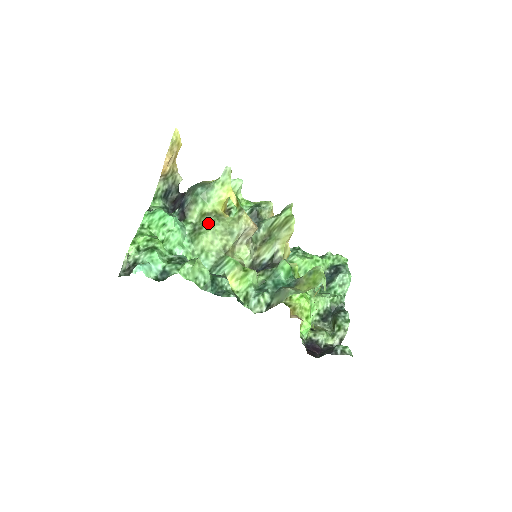
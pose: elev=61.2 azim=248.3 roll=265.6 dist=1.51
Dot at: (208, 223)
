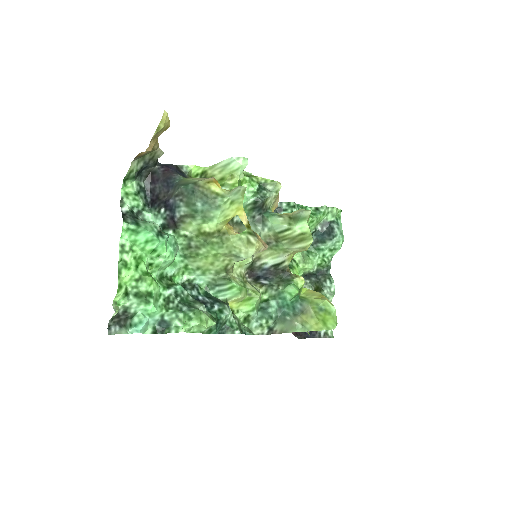
Dot at: (209, 244)
